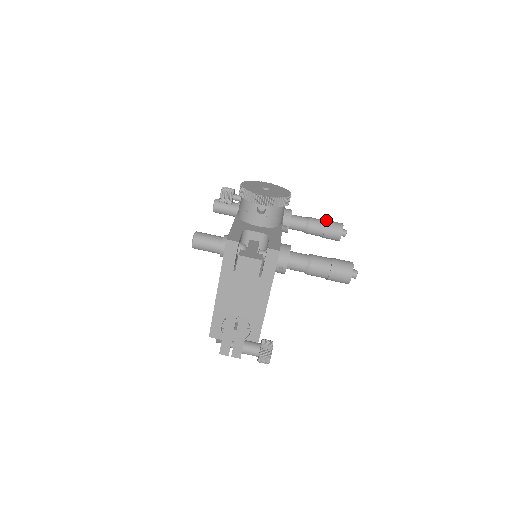
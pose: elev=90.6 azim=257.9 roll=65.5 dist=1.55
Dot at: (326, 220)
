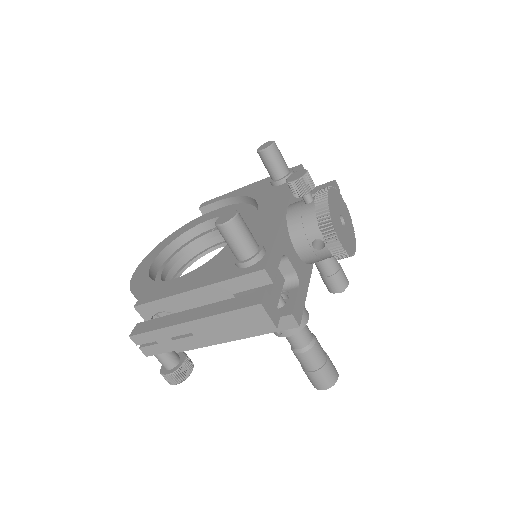
Dot at: (341, 267)
